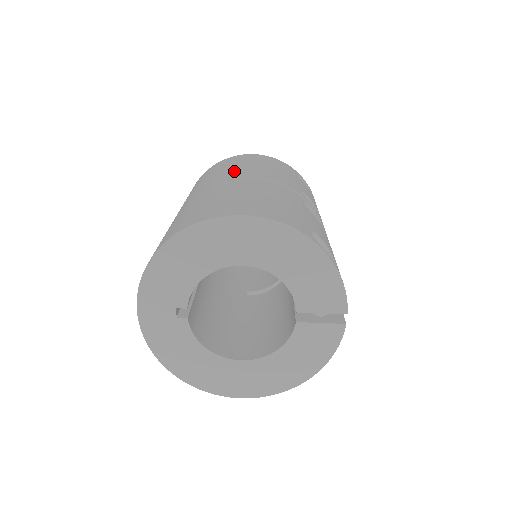
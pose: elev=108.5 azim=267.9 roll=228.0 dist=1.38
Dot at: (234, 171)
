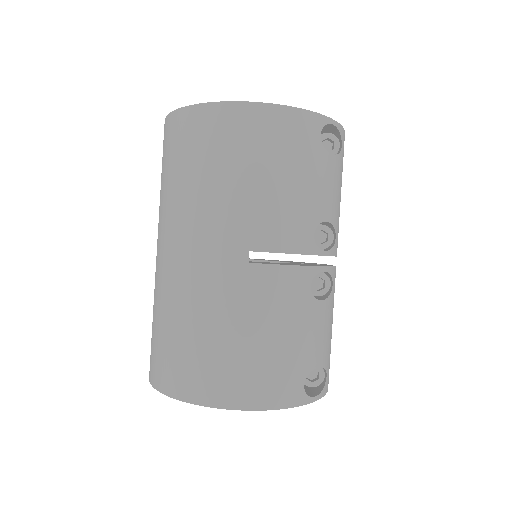
Dot at: (229, 218)
